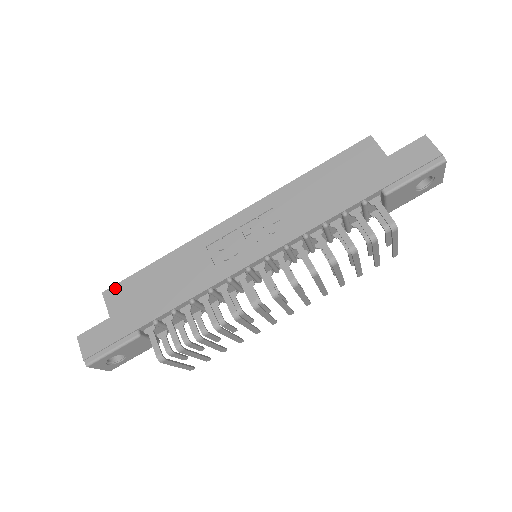
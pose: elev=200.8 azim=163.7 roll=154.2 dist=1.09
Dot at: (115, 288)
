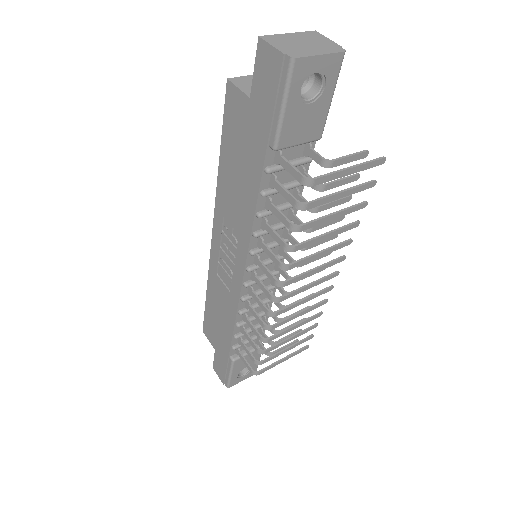
Dot at: (204, 326)
